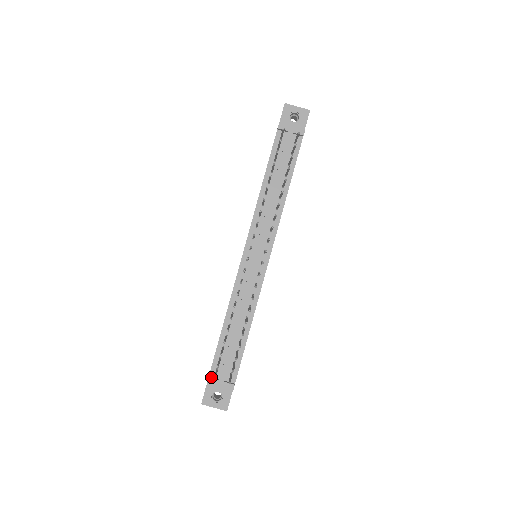
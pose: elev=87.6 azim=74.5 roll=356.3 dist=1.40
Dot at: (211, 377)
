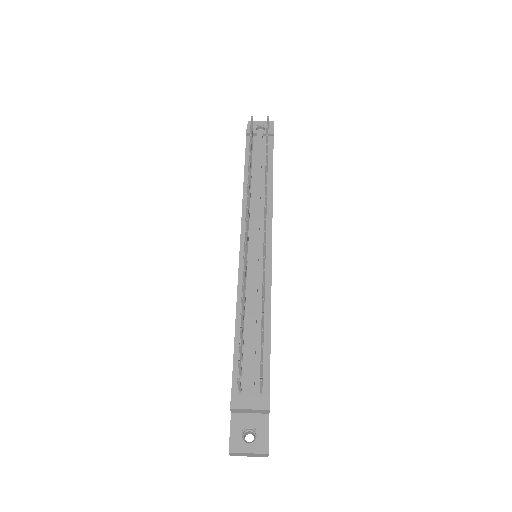
Dot at: (234, 402)
